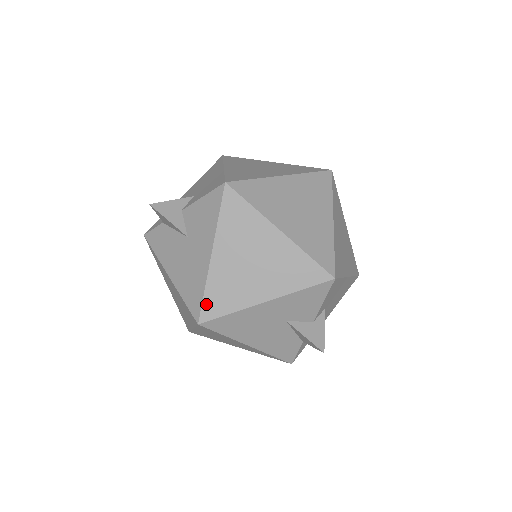
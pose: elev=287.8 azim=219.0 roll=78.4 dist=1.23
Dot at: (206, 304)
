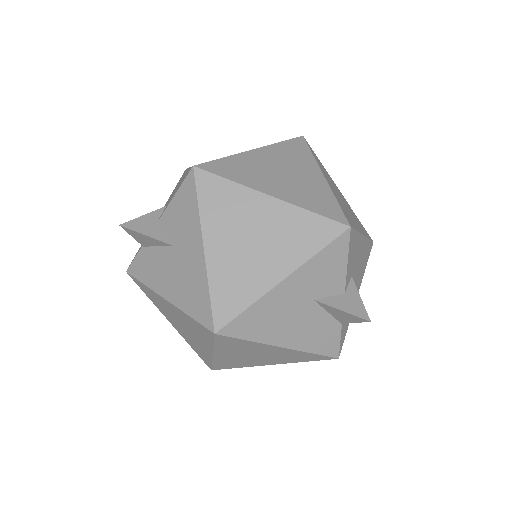
Dot at: (216, 307)
